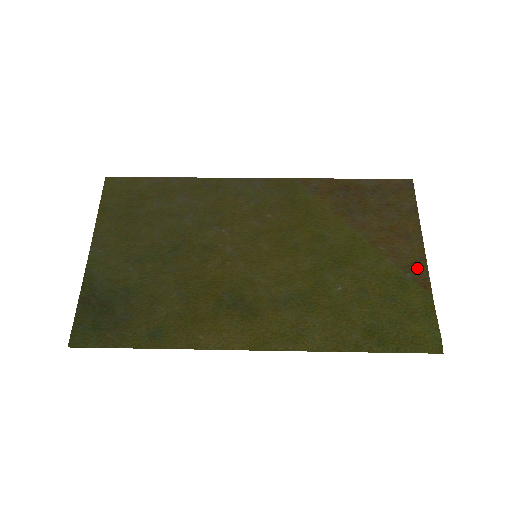
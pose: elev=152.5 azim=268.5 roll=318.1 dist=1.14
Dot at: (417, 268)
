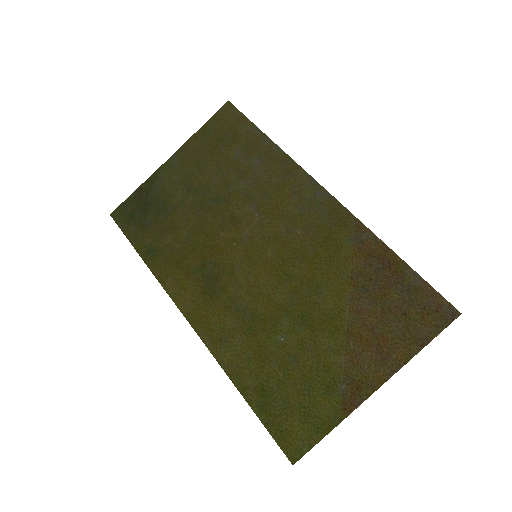
Dot at: (358, 389)
